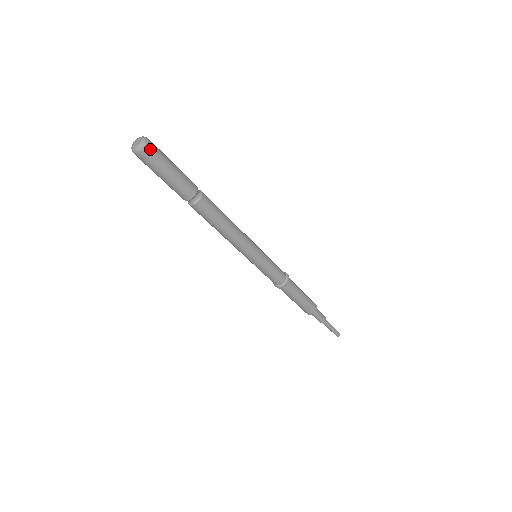
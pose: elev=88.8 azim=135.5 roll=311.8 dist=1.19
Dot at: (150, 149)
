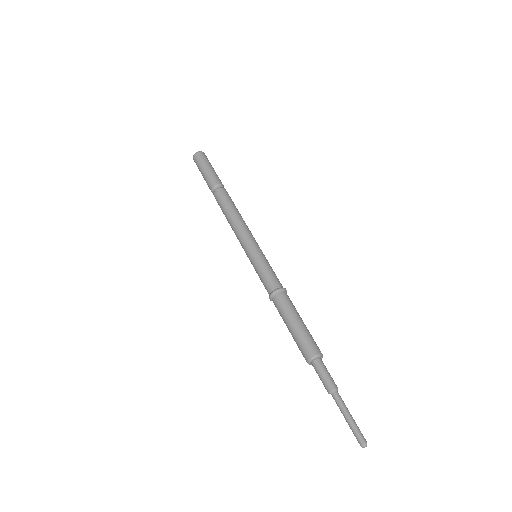
Dot at: (203, 154)
